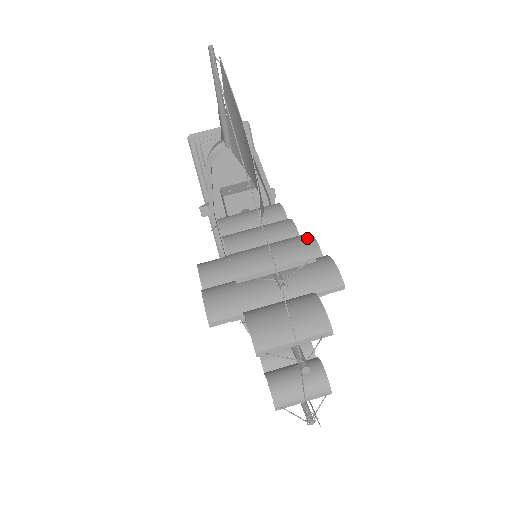
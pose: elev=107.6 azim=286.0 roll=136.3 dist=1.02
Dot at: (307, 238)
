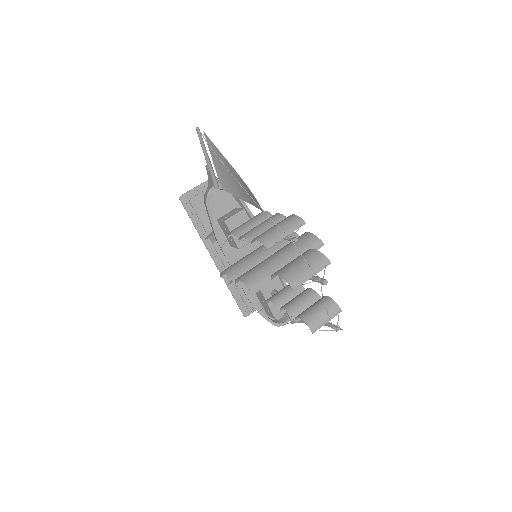
Dot at: occluded
